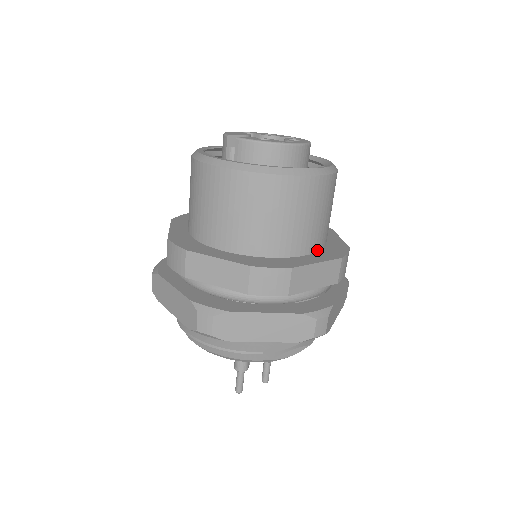
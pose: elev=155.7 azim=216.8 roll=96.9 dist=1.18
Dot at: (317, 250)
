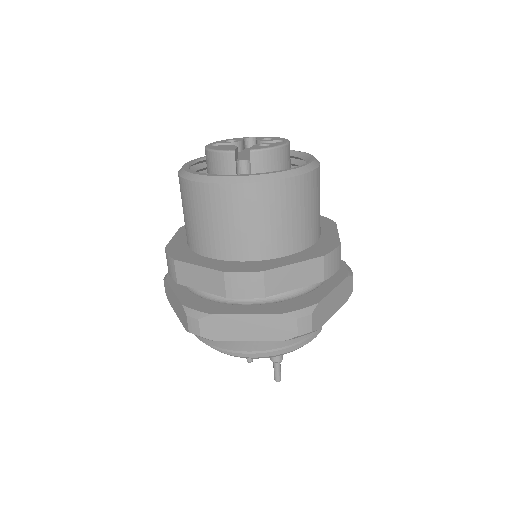
Dot at: occluded
